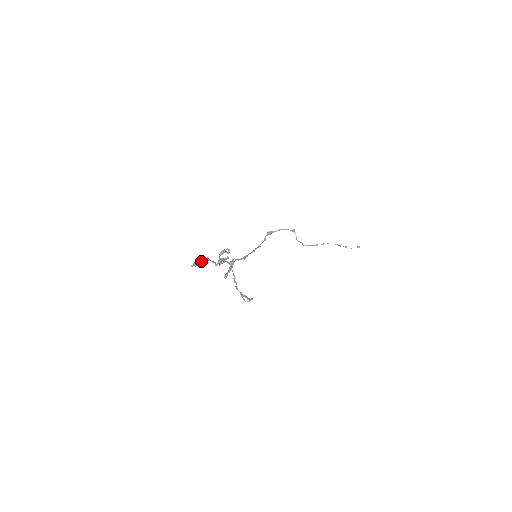
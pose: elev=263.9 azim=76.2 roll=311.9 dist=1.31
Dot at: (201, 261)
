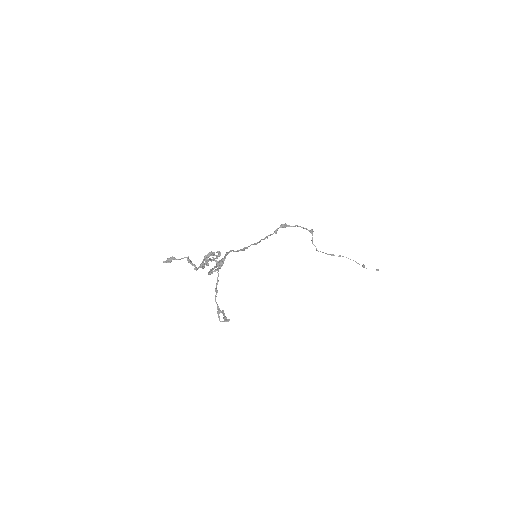
Dot at: (178, 259)
